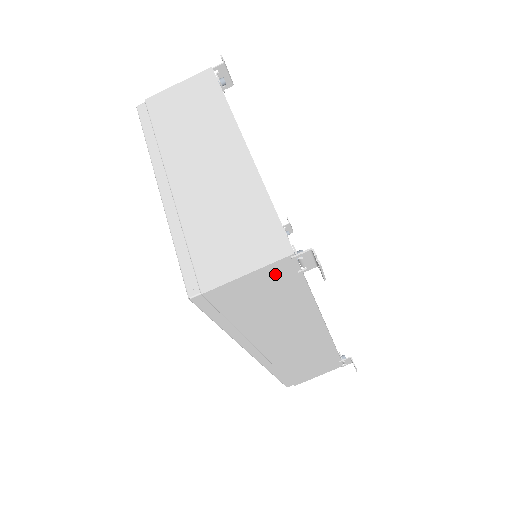
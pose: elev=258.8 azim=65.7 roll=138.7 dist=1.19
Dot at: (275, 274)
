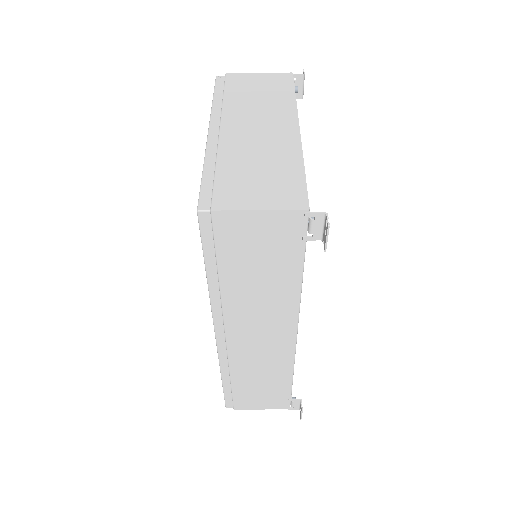
Dot at: (283, 227)
